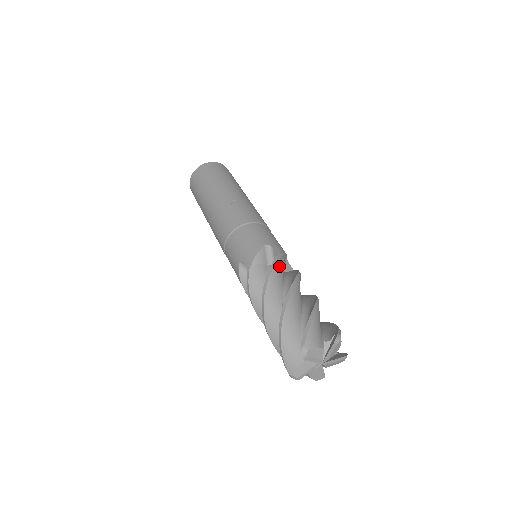
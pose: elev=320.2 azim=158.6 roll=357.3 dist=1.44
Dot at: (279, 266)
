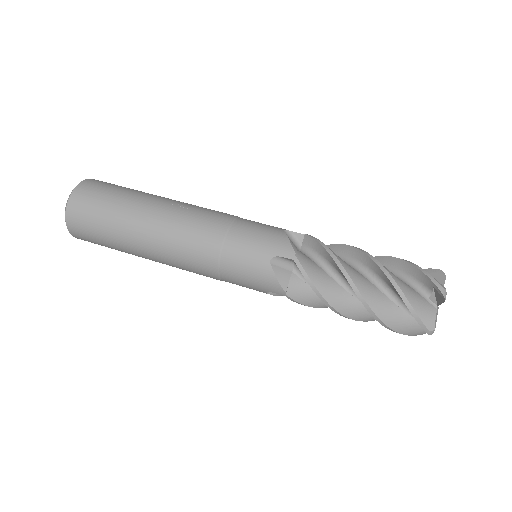
Dot at: occluded
